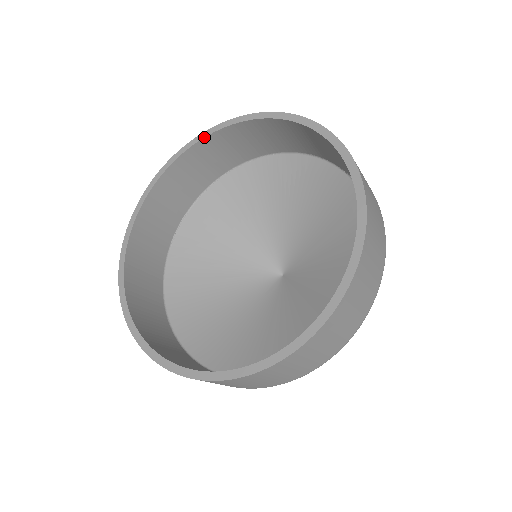
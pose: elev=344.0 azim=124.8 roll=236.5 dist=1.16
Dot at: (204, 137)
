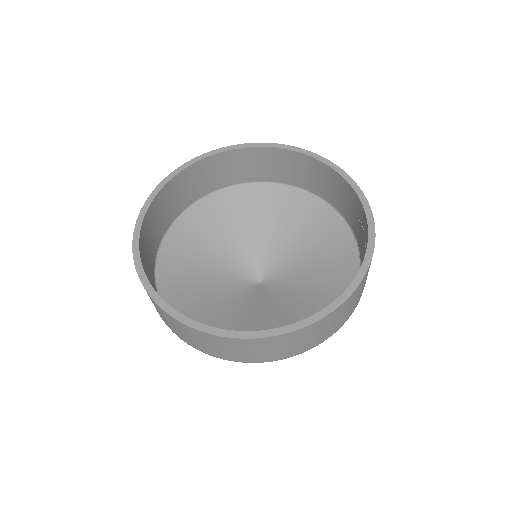
Dot at: (202, 159)
